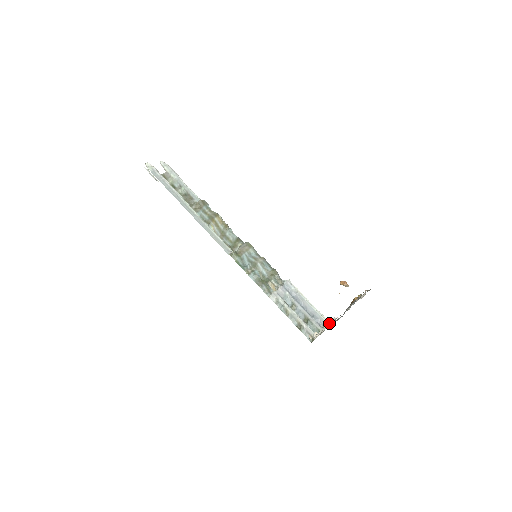
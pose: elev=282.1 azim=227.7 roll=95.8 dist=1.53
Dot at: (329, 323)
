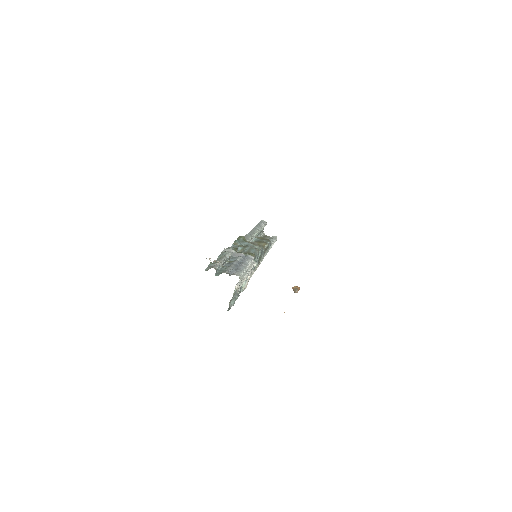
Dot at: (239, 277)
